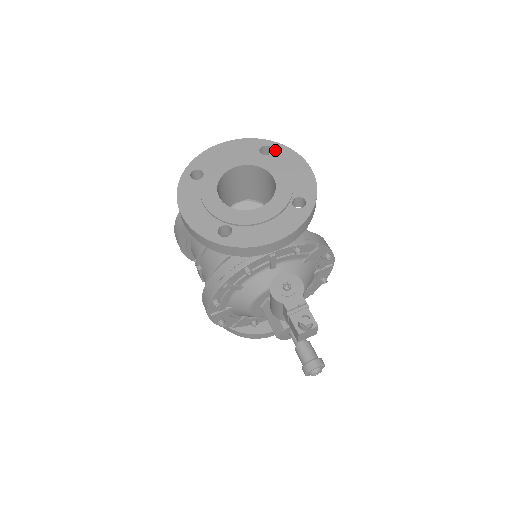
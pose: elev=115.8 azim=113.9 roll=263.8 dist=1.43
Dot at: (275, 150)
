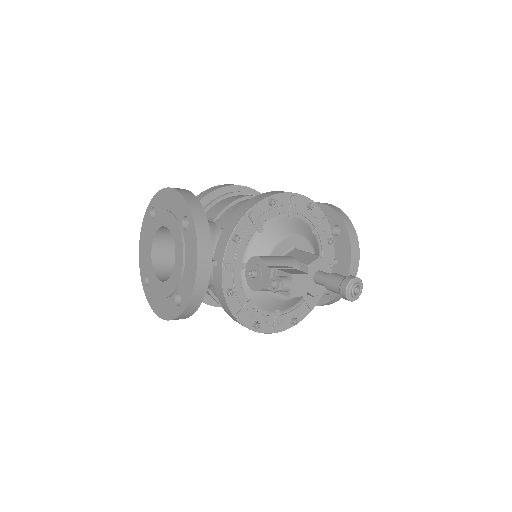
Dot at: (155, 205)
